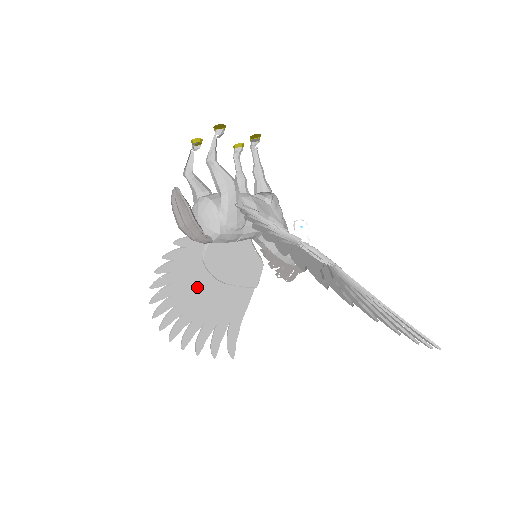
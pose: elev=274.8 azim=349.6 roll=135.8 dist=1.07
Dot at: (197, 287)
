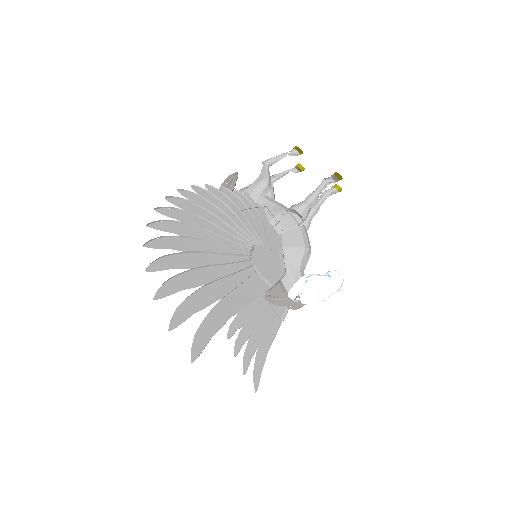
Dot at: occluded
